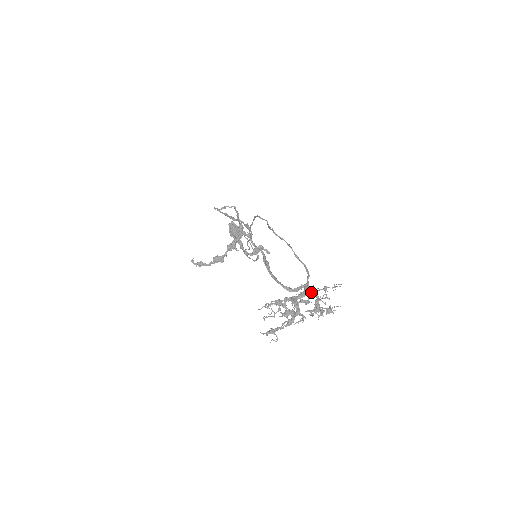
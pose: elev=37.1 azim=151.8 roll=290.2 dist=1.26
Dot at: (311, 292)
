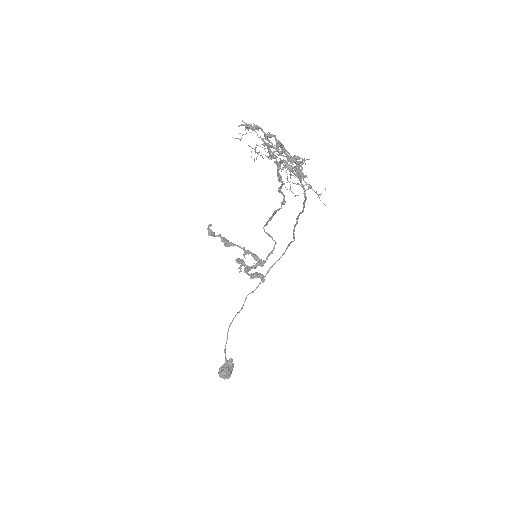
Dot at: (301, 161)
